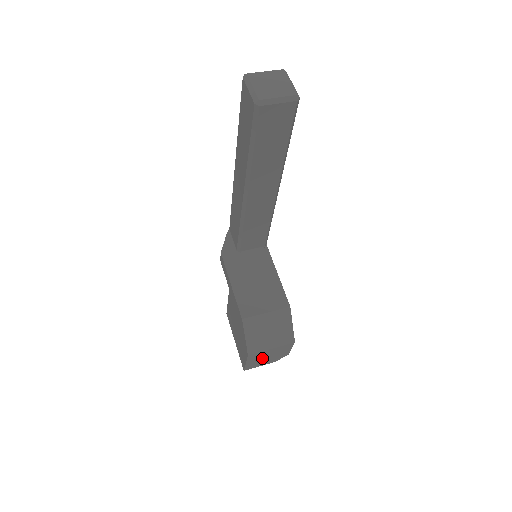
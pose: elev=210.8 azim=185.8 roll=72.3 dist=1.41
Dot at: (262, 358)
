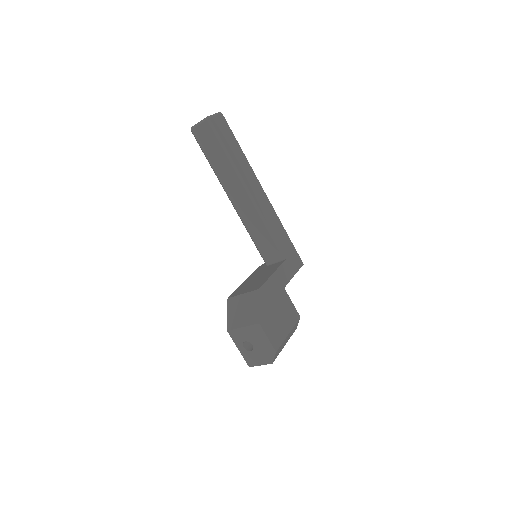
Dot at: (253, 349)
